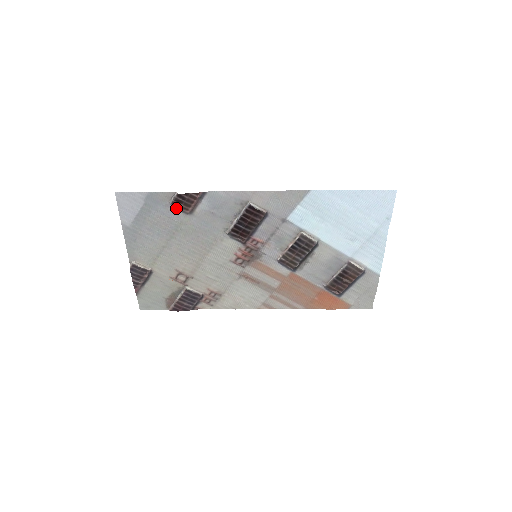
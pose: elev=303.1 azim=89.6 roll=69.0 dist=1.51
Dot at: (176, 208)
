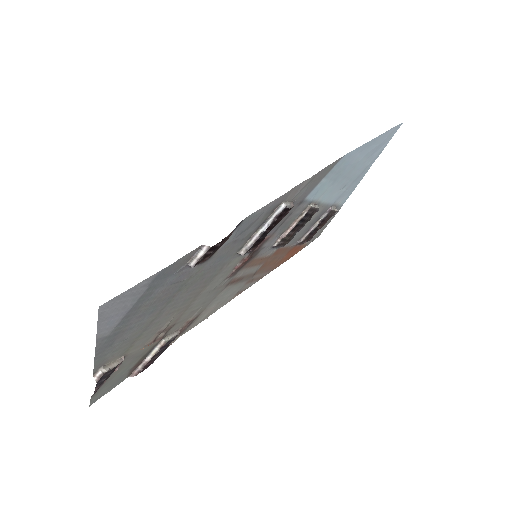
Dot at: occluded
